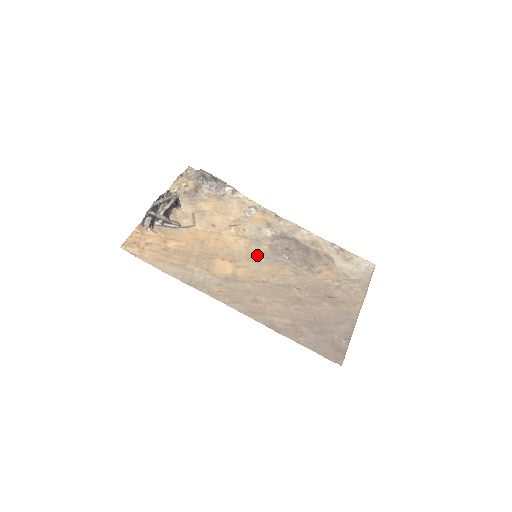
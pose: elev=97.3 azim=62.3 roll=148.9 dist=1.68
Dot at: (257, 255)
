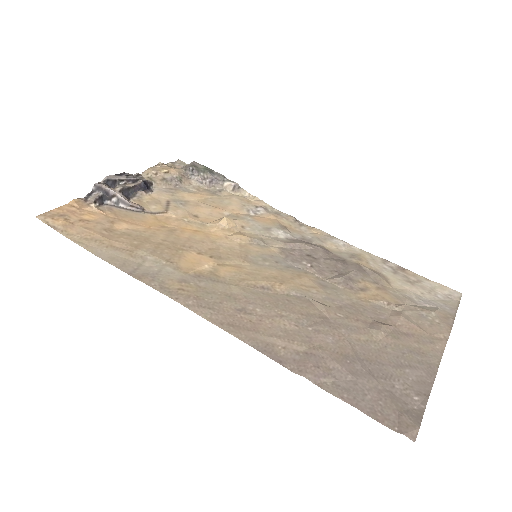
Dot at: (258, 256)
